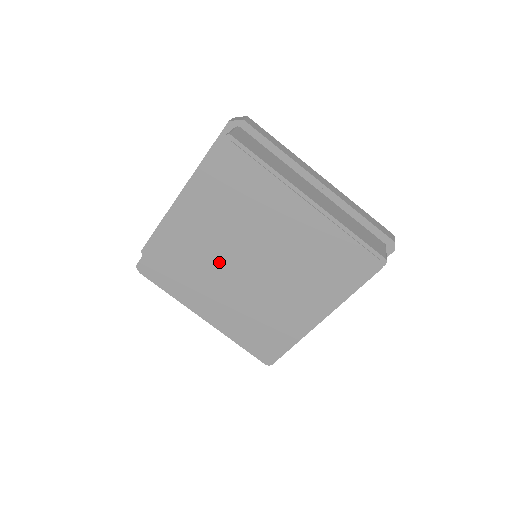
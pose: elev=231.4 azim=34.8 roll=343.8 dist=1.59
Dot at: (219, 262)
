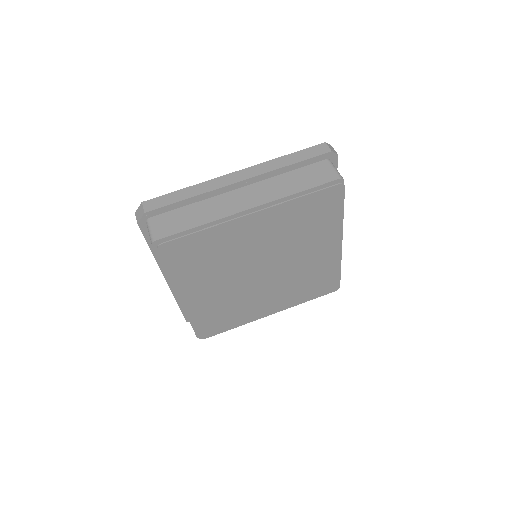
Dot at: (241, 289)
